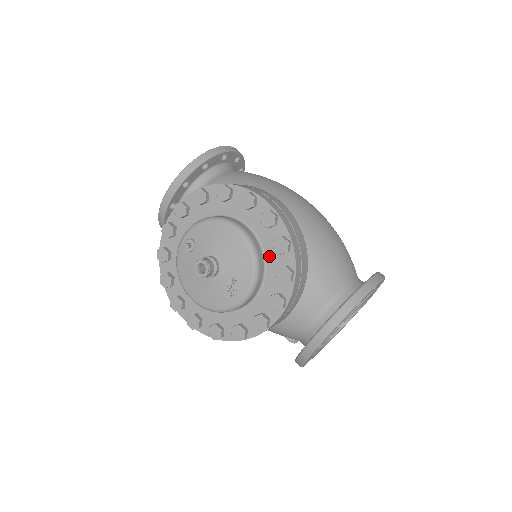
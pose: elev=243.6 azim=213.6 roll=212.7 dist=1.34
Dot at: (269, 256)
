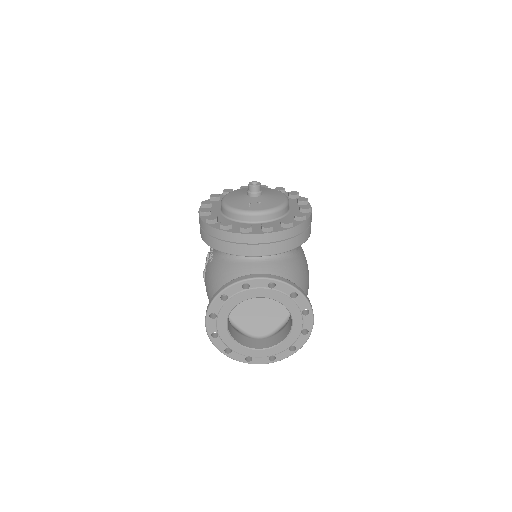
Dot at: (286, 218)
